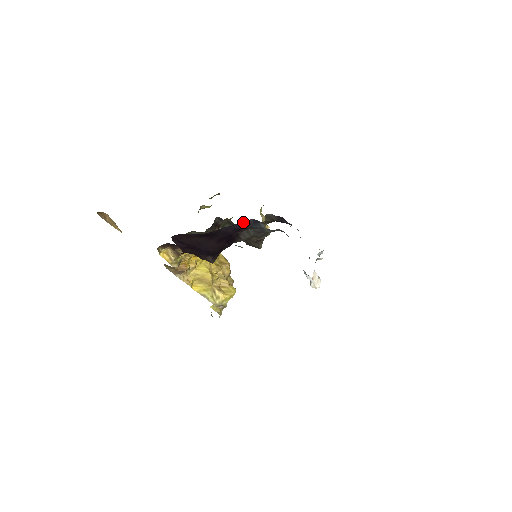
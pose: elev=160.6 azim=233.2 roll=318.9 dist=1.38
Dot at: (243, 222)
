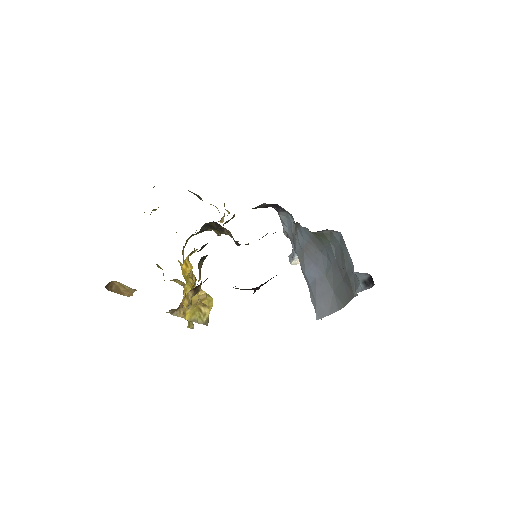
Dot at: occluded
